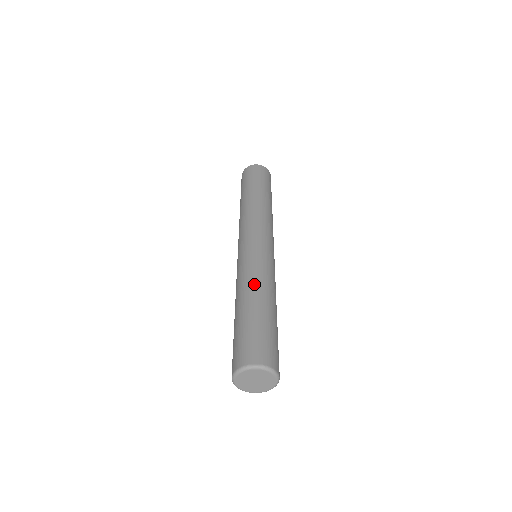
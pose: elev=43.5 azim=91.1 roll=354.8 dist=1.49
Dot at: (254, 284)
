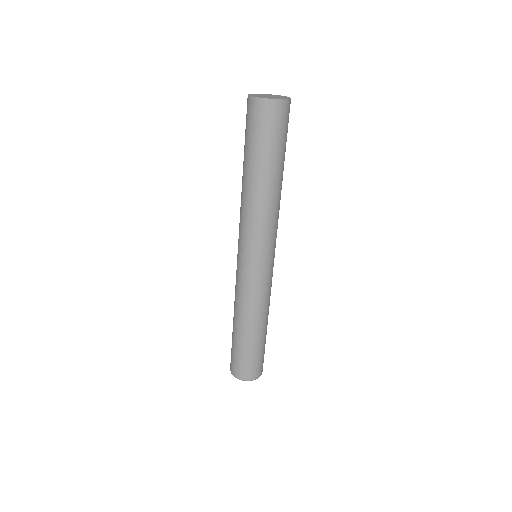
Dot at: (253, 316)
